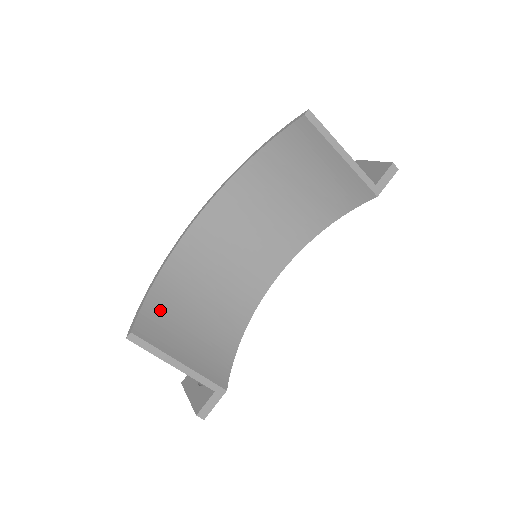
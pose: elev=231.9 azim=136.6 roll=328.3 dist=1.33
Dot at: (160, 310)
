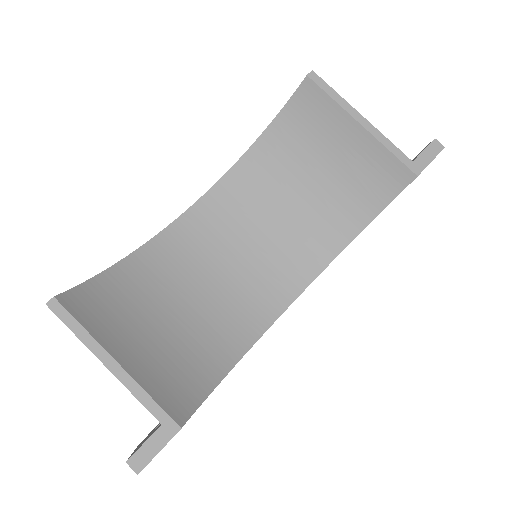
Dot at: (111, 295)
